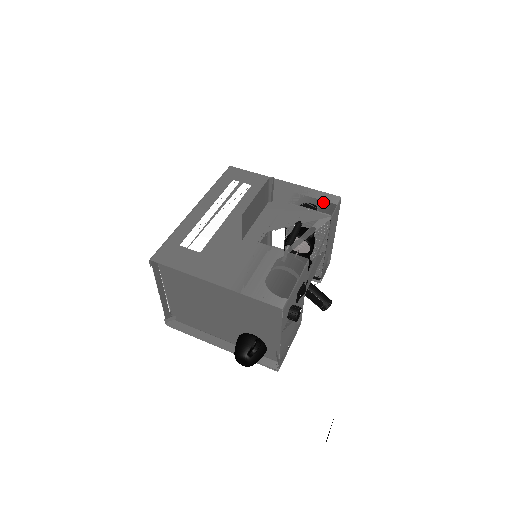
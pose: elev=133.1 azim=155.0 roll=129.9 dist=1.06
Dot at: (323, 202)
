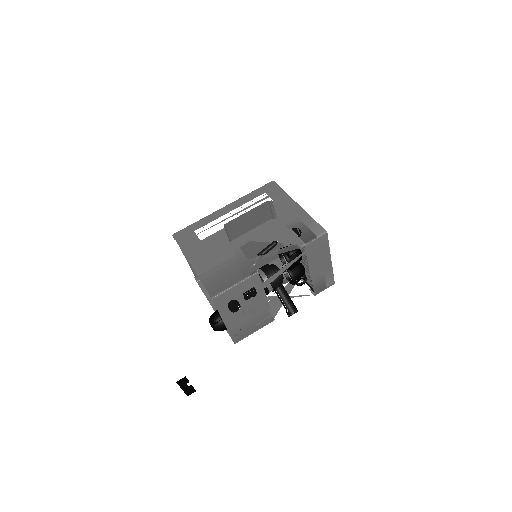
Dot at: (309, 231)
